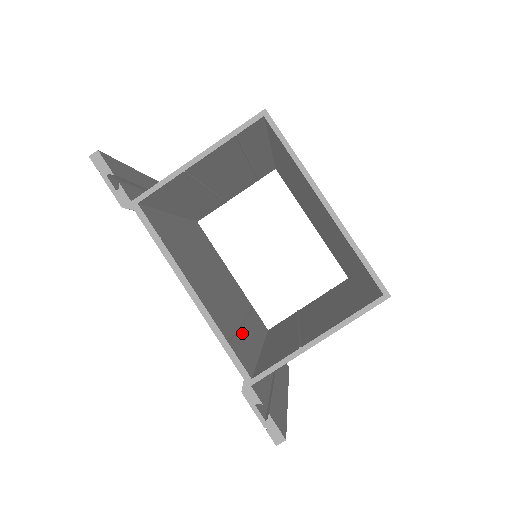
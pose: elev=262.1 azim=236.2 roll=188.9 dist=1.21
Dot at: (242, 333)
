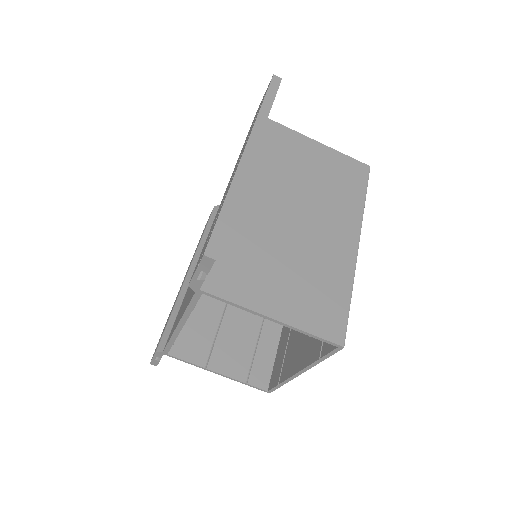
Dot at: occluded
